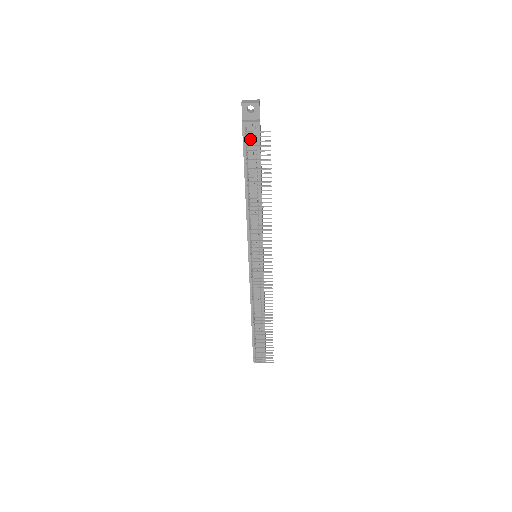
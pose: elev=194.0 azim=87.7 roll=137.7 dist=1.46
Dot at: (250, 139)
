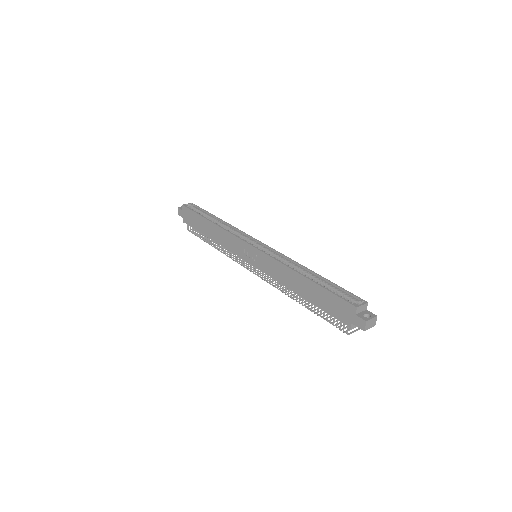
Dot at: occluded
